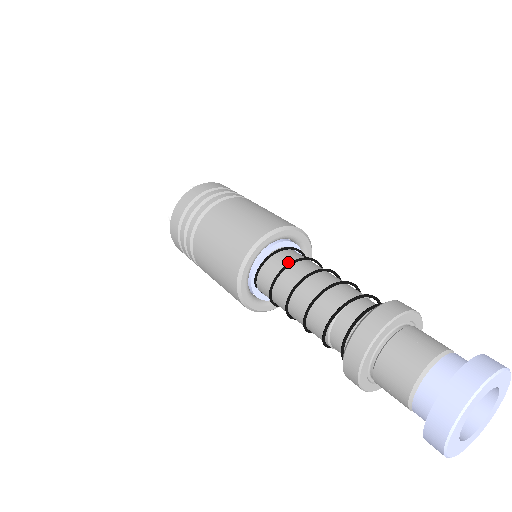
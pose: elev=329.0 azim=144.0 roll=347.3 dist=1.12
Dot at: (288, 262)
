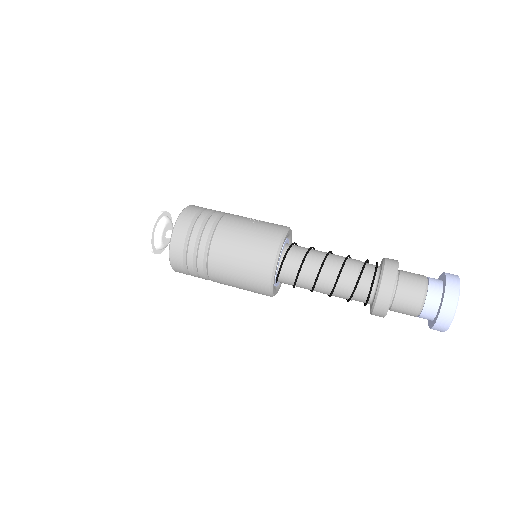
Dot at: (298, 262)
